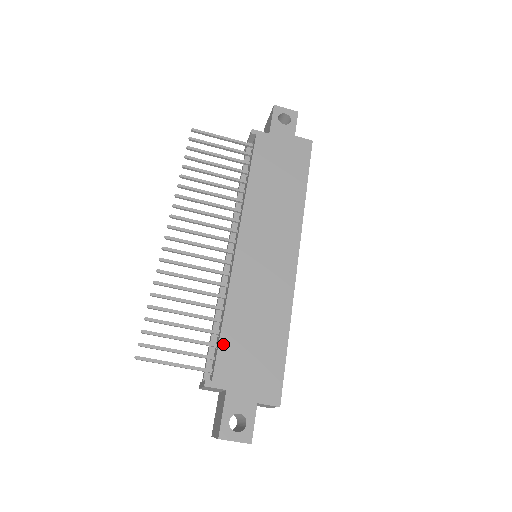
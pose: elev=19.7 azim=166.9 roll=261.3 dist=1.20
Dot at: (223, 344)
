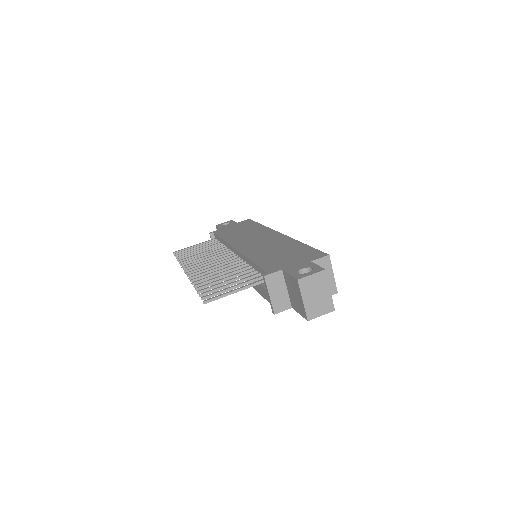
Dot at: (261, 264)
